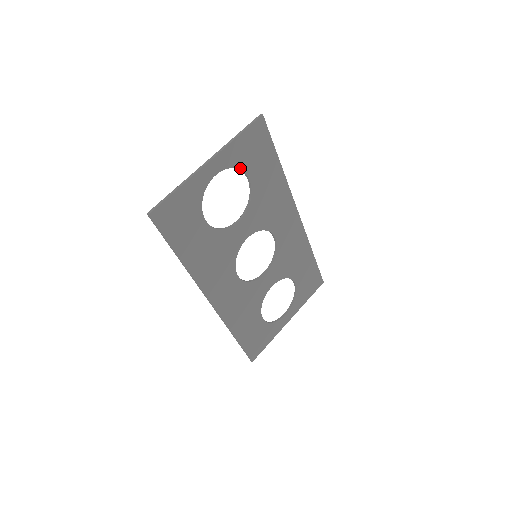
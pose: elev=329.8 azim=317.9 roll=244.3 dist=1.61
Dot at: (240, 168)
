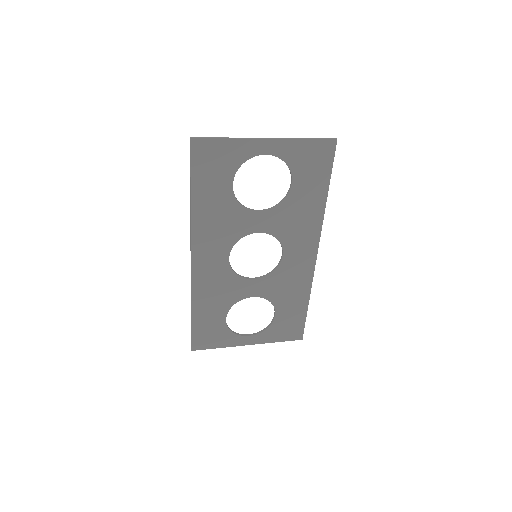
Dot at: (290, 167)
